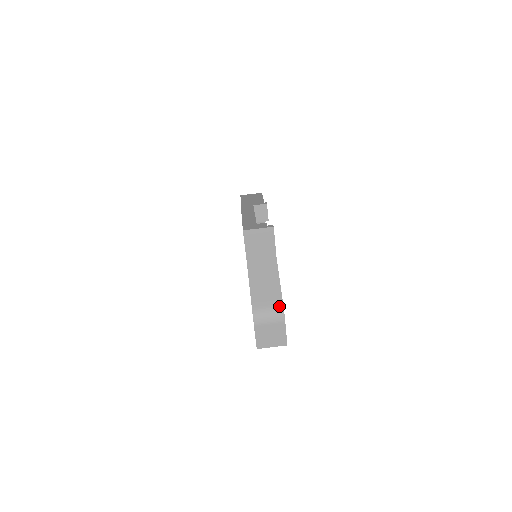
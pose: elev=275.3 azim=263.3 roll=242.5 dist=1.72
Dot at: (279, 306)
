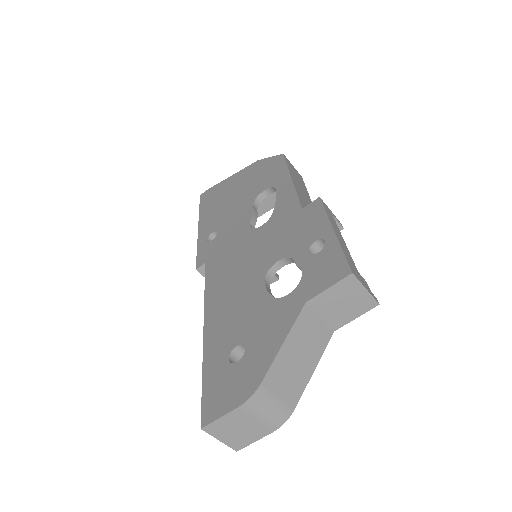
Dot at: (290, 408)
